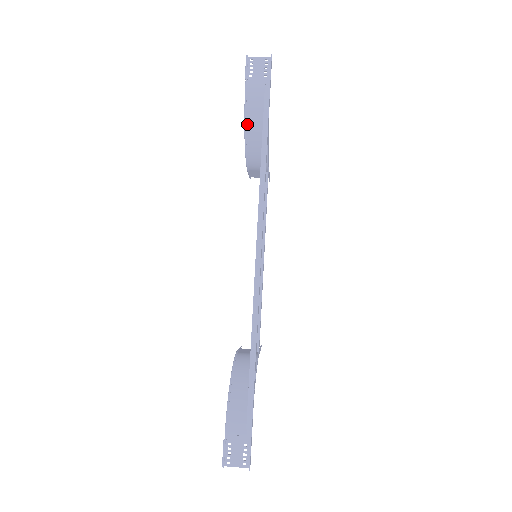
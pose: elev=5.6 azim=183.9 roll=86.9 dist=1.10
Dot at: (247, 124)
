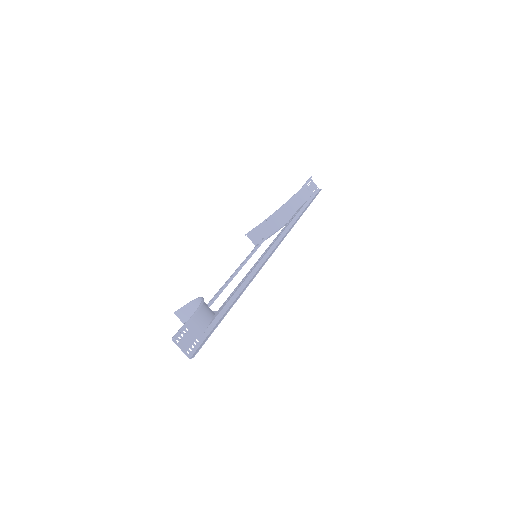
Dot at: (292, 199)
